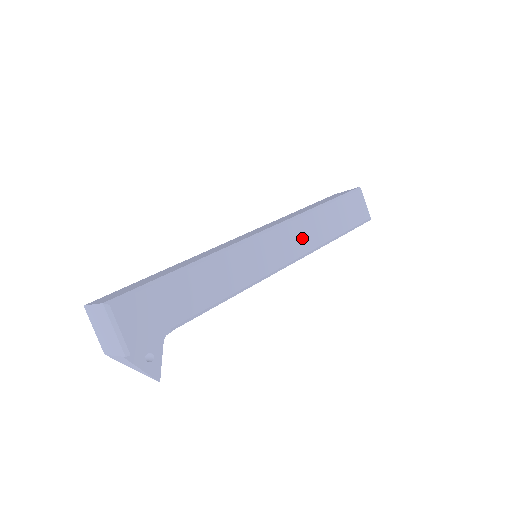
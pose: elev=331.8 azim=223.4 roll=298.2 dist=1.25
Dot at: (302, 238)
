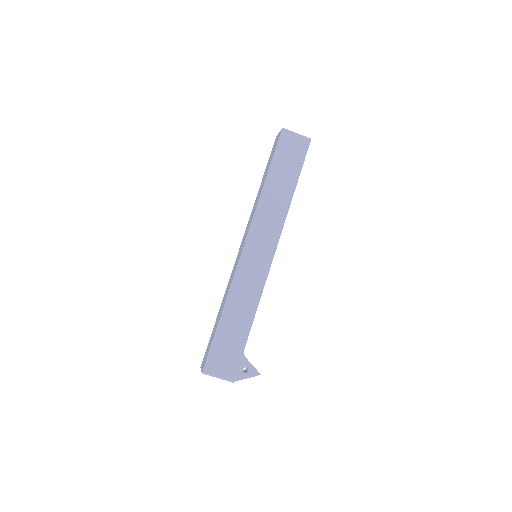
Dot at: (270, 221)
